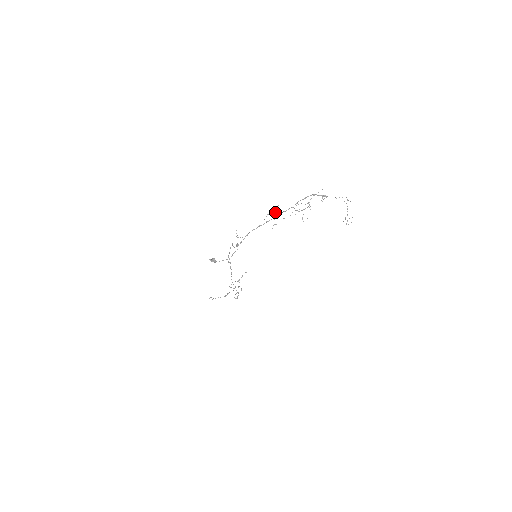
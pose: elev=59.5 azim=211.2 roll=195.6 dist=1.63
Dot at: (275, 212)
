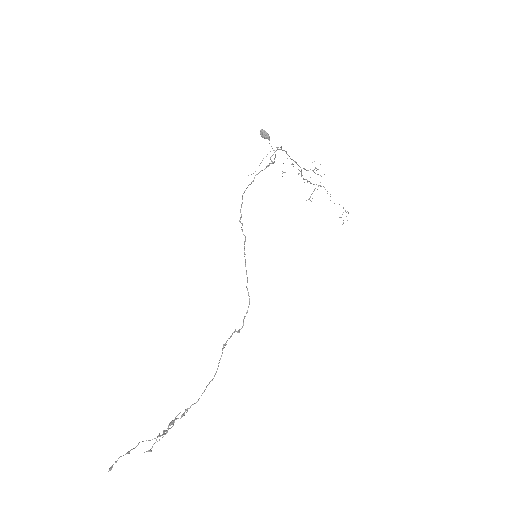
Dot at: (282, 176)
